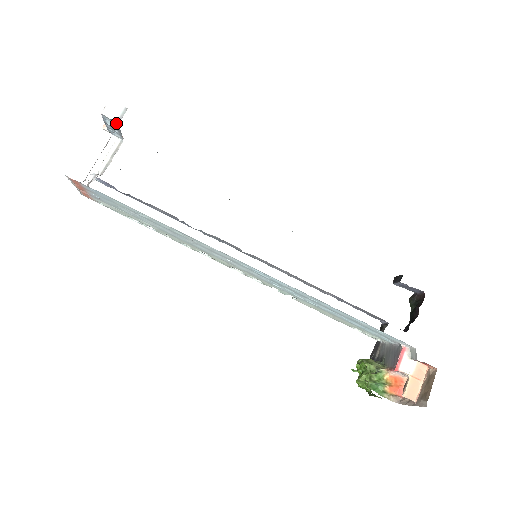
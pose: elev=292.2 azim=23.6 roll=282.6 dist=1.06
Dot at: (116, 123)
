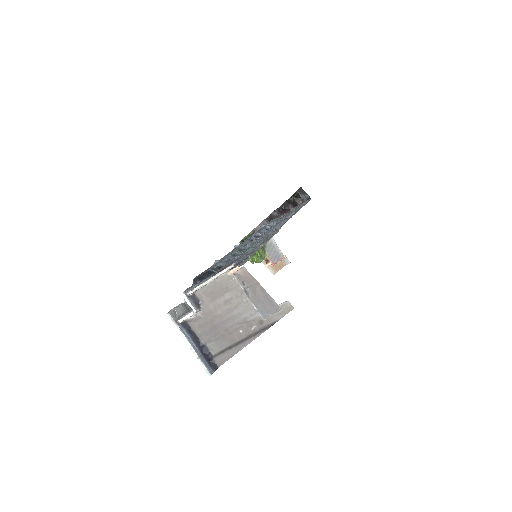
Dot at: occluded
